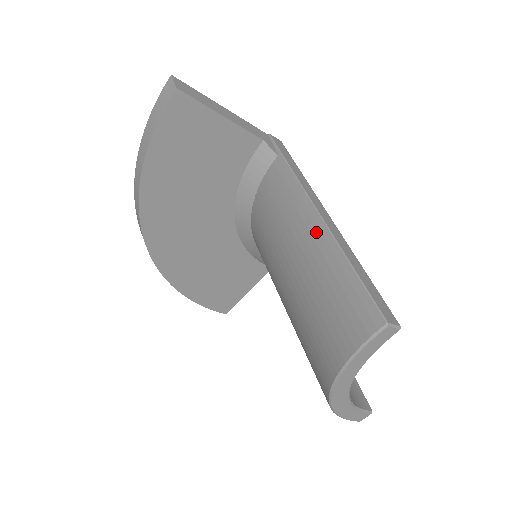
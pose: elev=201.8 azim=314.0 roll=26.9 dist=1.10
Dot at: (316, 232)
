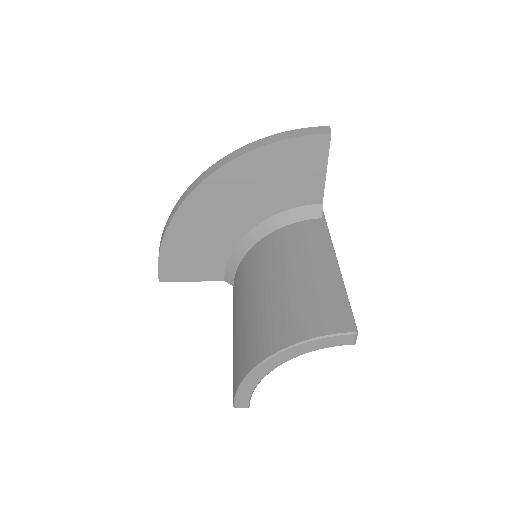
Dot at: (330, 267)
